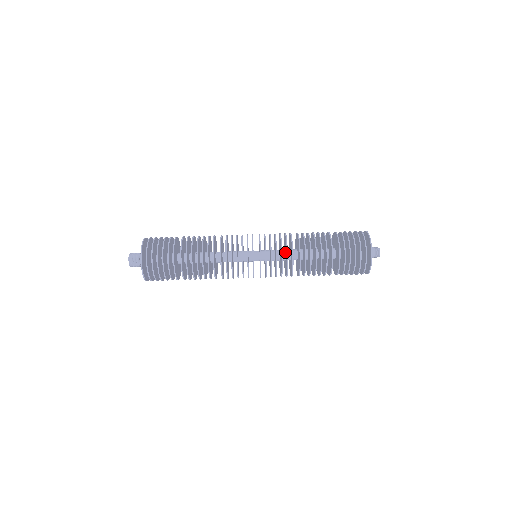
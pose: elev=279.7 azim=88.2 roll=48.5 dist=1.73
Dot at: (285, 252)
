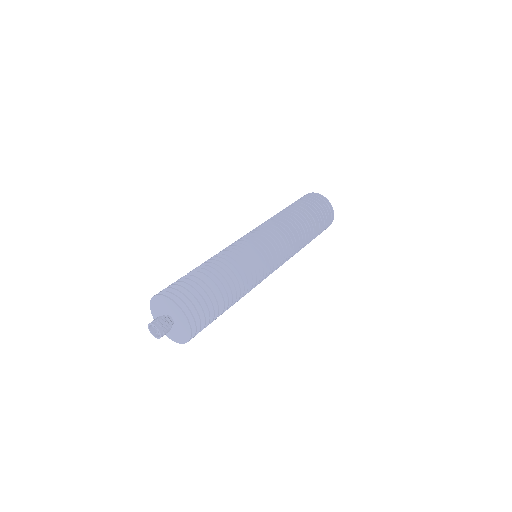
Dot at: occluded
